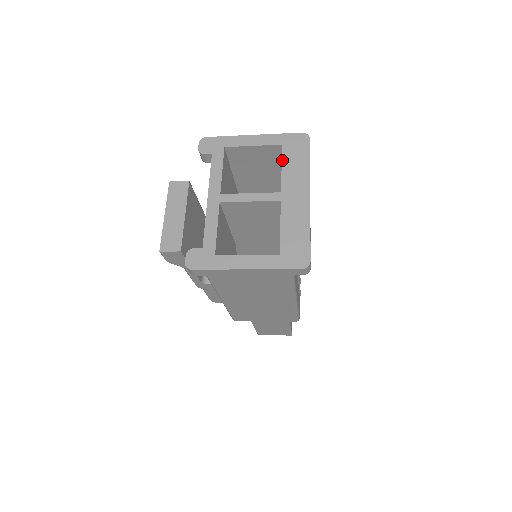
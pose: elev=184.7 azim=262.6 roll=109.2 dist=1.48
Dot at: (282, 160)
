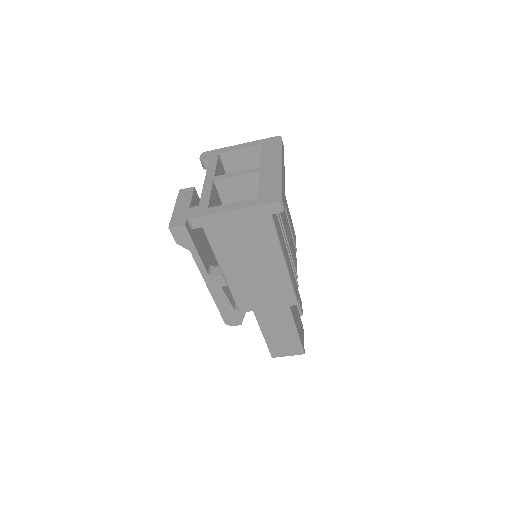
Dot at: (261, 152)
